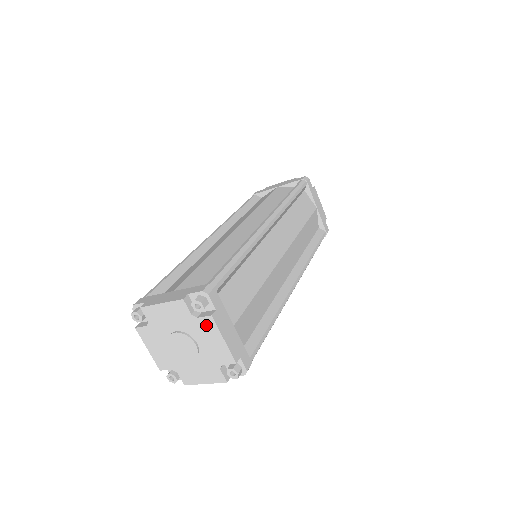
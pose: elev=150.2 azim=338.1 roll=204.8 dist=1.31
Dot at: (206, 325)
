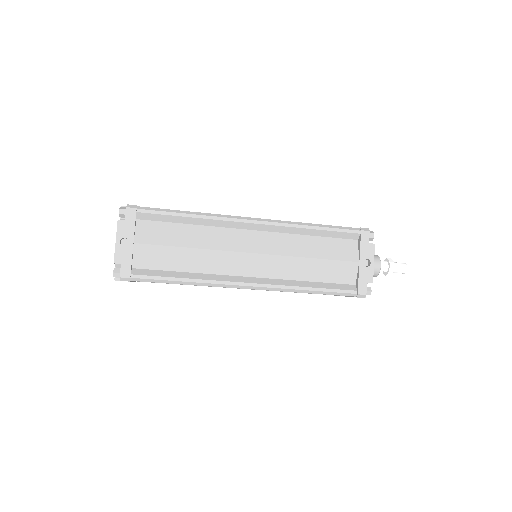
Dot at: occluded
